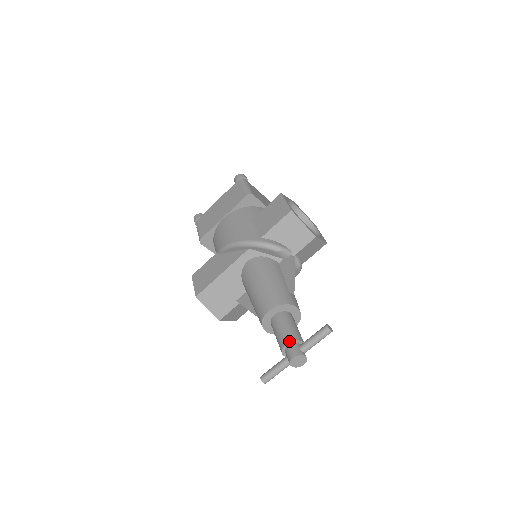
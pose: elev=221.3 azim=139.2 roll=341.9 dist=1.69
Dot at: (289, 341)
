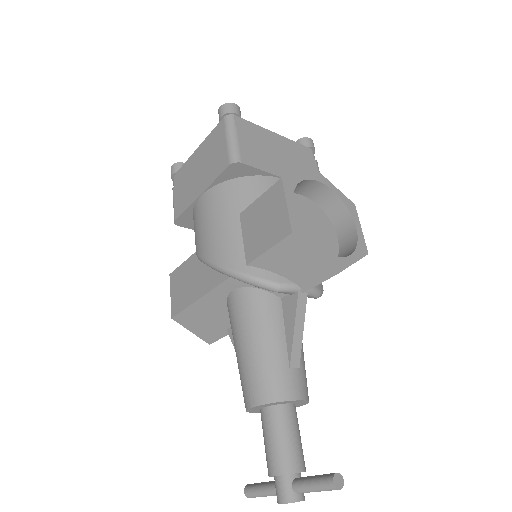
Dot at: (277, 474)
